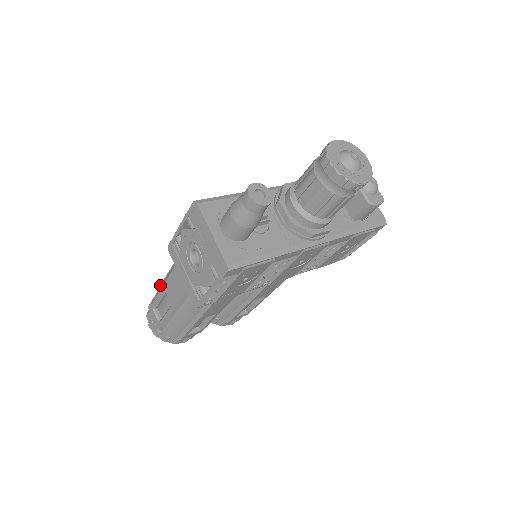
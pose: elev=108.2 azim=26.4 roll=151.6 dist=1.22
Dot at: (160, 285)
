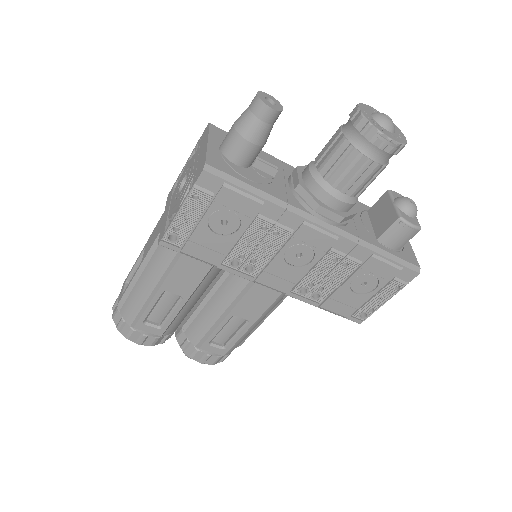
Dot at: occluded
